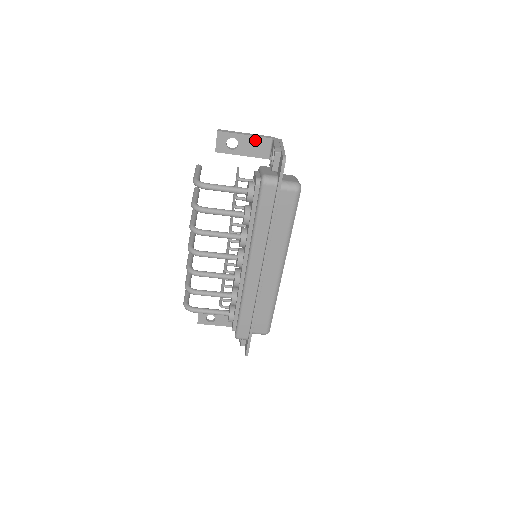
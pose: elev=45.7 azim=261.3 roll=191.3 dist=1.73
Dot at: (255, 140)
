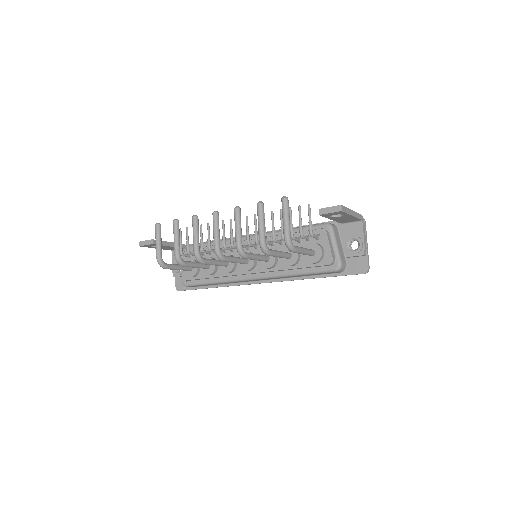
Dot at: (352, 218)
